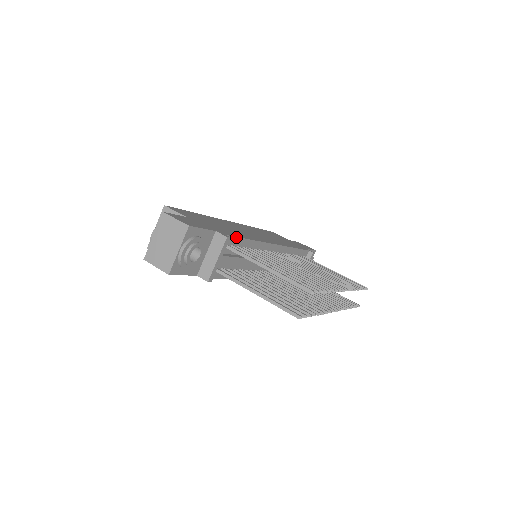
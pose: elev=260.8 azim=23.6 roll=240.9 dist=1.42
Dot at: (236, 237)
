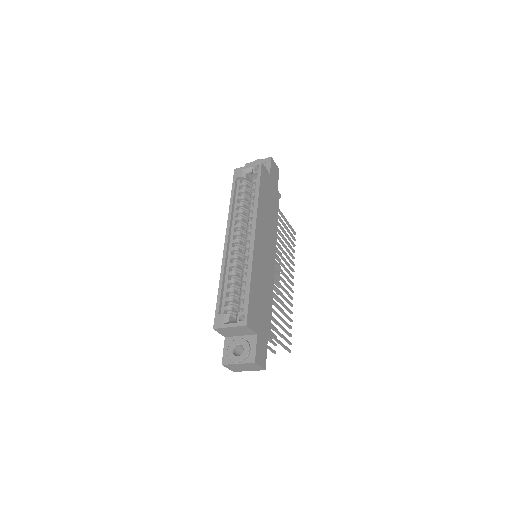
Dot at: occluded
